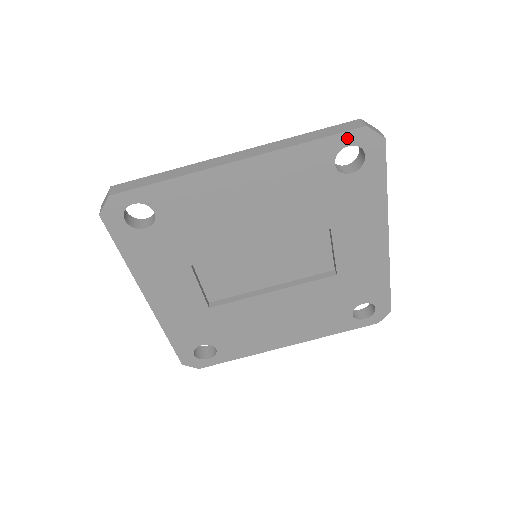
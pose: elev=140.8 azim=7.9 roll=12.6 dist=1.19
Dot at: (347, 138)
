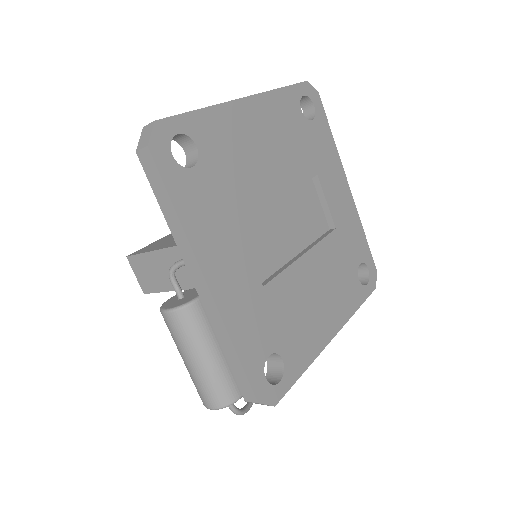
Dot at: (301, 89)
